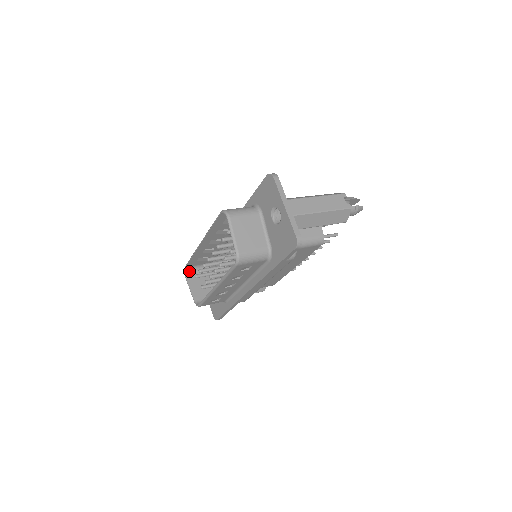
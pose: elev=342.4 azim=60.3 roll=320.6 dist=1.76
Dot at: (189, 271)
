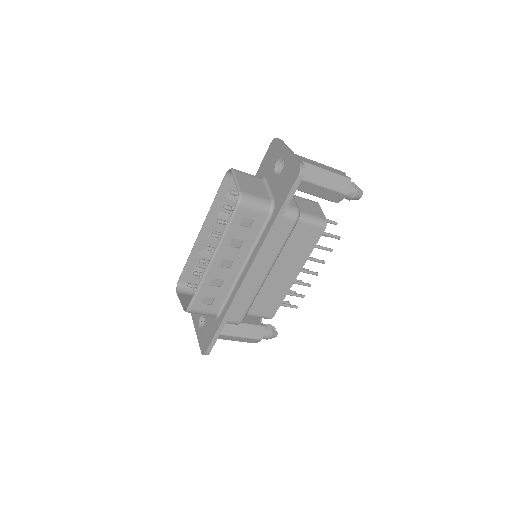
Dot at: (181, 288)
